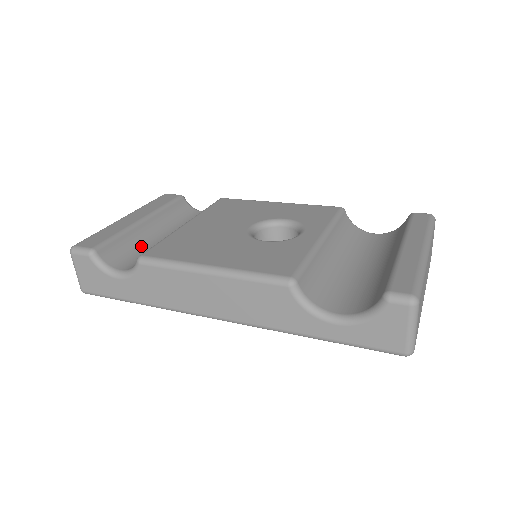
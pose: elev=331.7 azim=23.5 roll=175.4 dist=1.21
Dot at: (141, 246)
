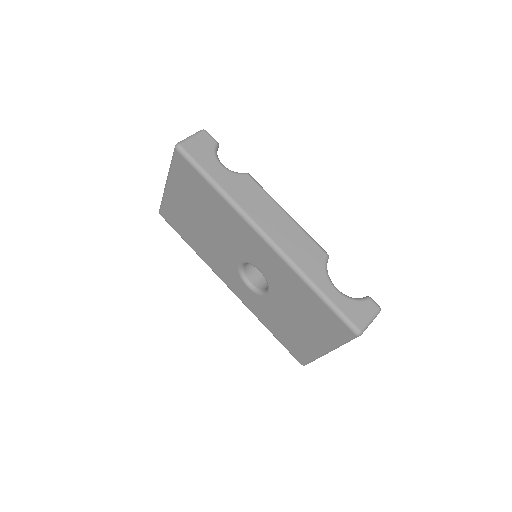
Dot at: occluded
